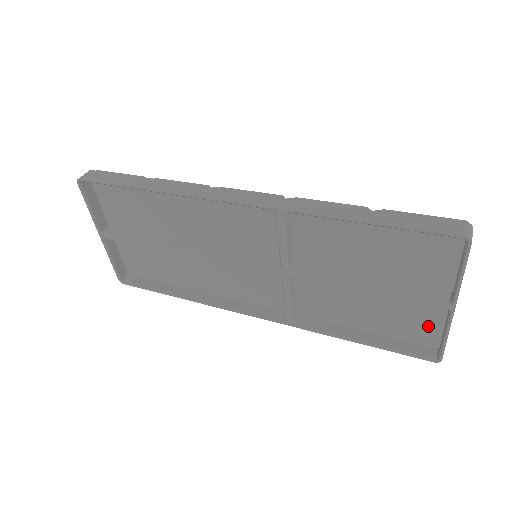
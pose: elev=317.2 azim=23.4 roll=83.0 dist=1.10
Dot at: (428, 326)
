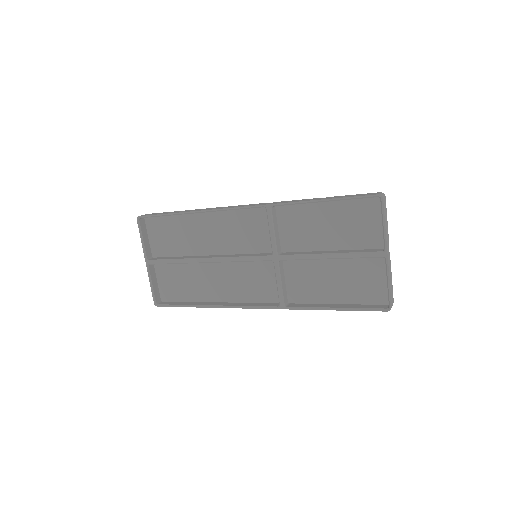
Dot at: (378, 284)
